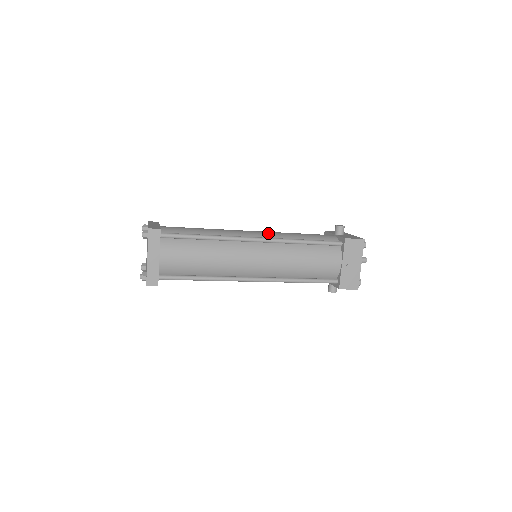
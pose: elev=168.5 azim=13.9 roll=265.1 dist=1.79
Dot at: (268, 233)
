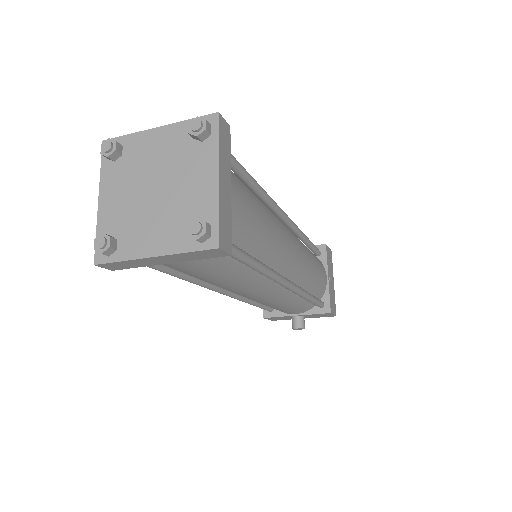
Dot at: occluded
